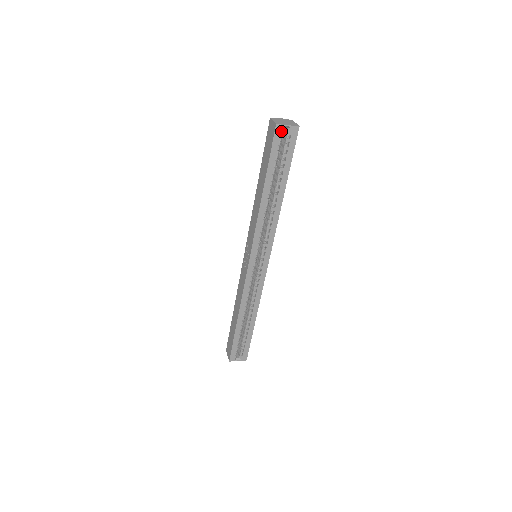
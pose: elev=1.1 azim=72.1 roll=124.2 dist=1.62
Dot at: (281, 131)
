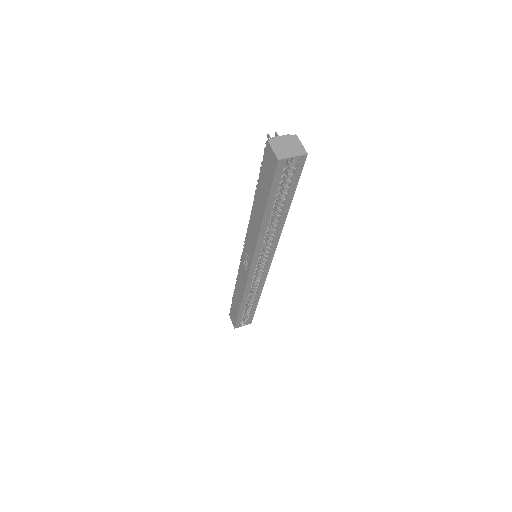
Dot at: (284, 164)
